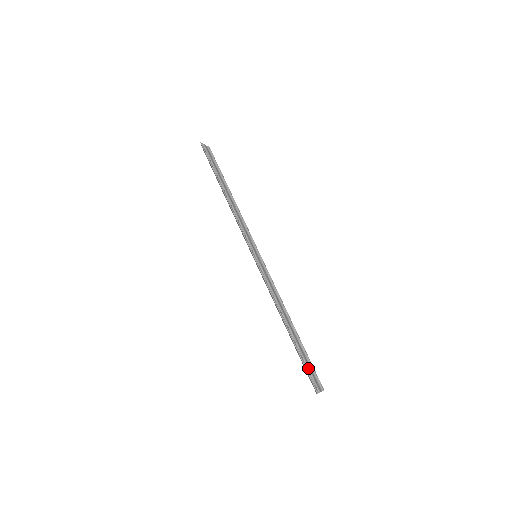
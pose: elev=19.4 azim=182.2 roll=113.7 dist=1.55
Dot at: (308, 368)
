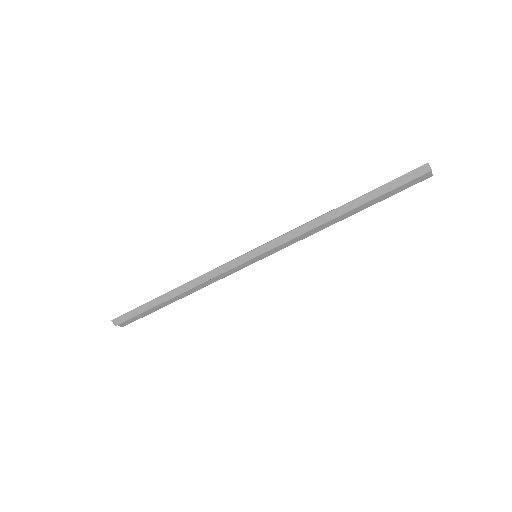
Dot at: (398, 184)
